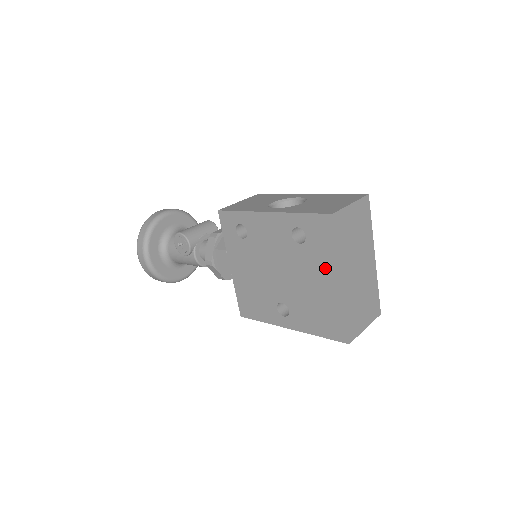
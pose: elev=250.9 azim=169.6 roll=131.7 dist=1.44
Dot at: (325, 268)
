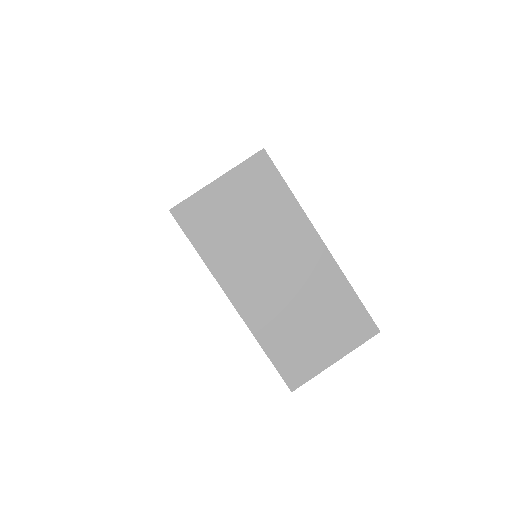
Dot at: occluded
